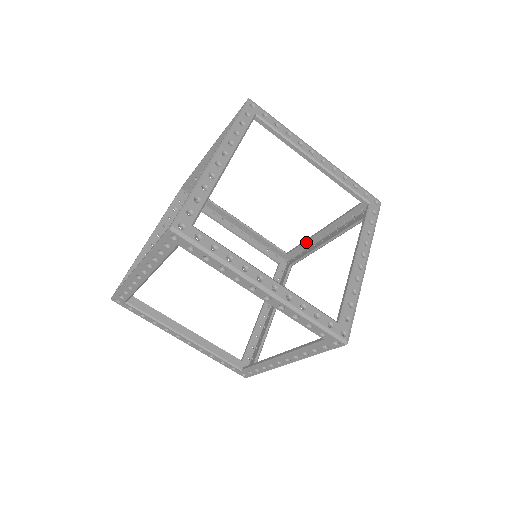
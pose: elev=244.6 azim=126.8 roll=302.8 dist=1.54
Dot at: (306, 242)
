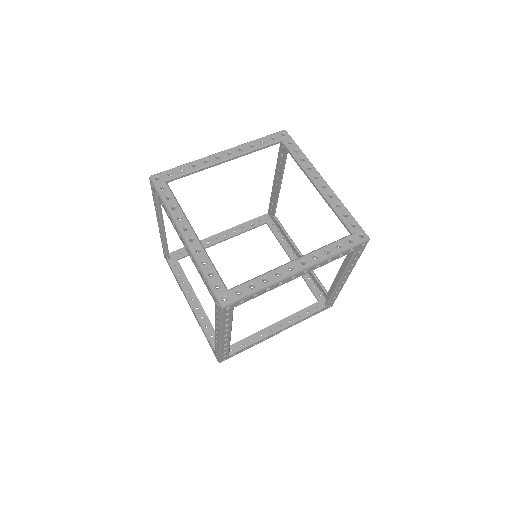
Dot at: (254, 334)
